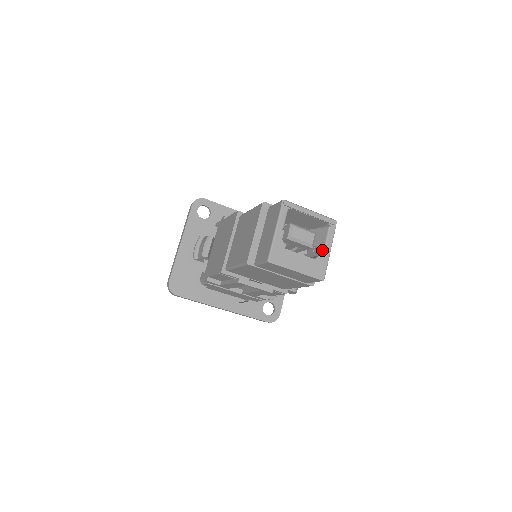
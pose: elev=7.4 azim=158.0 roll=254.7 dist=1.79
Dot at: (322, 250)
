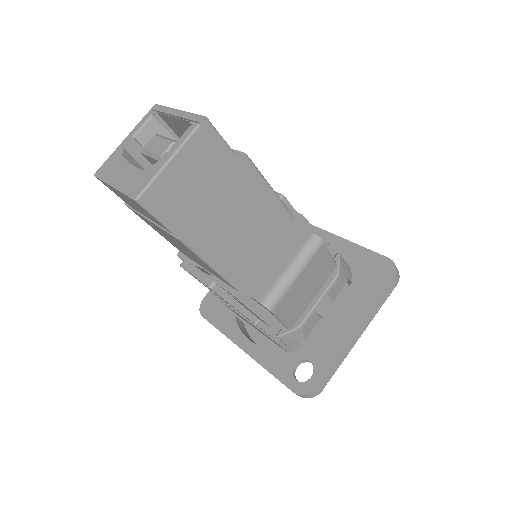
Dot at: (162, 159)
